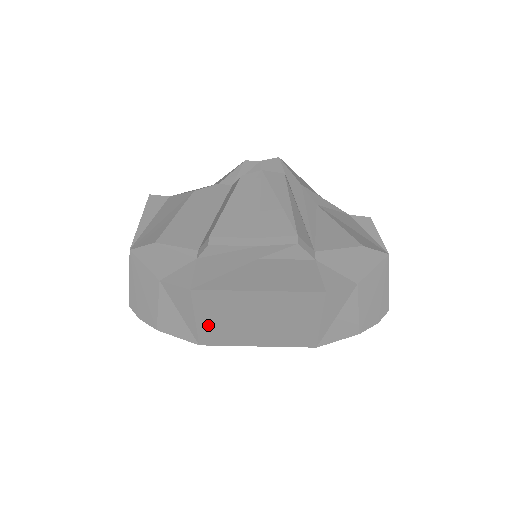
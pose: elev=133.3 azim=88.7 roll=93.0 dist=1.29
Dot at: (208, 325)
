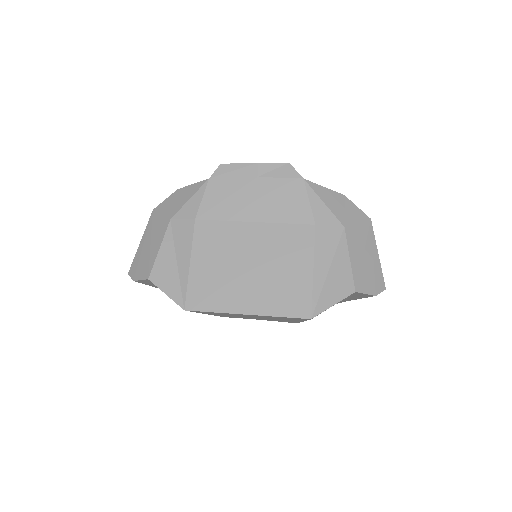
Dot at: (201, 274)
